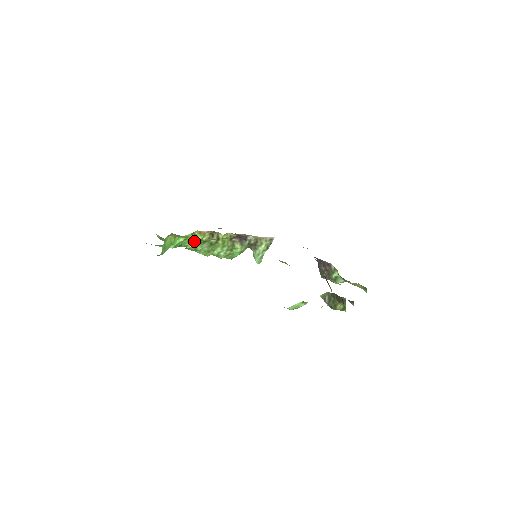
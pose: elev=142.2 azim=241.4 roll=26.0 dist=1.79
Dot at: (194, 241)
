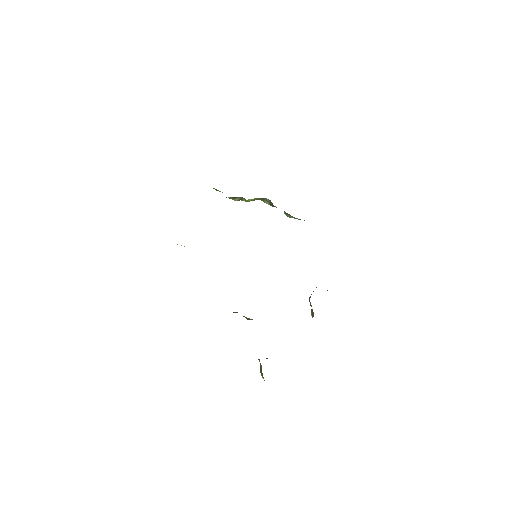
Dot at: occluded
